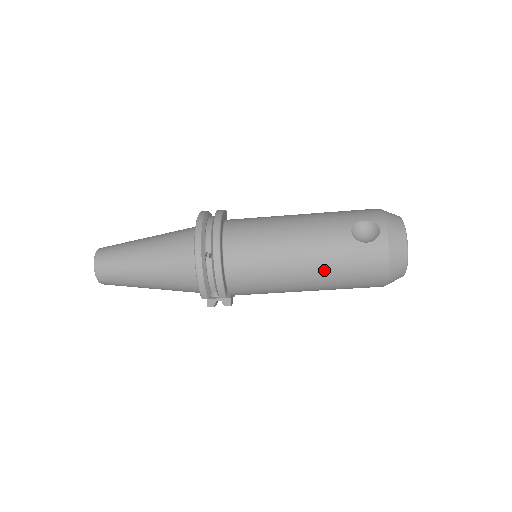
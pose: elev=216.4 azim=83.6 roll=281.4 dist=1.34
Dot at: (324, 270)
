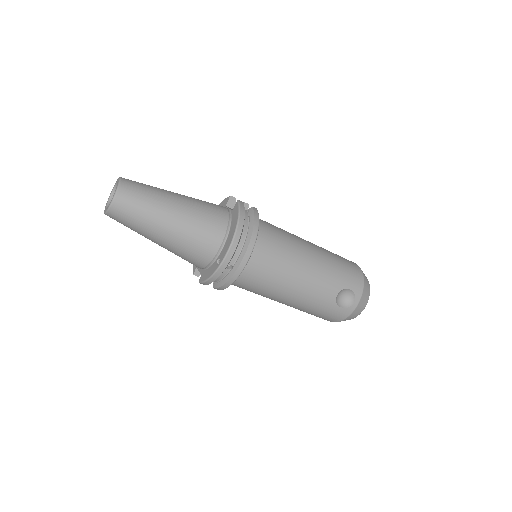
Dot at: (300, 307)
